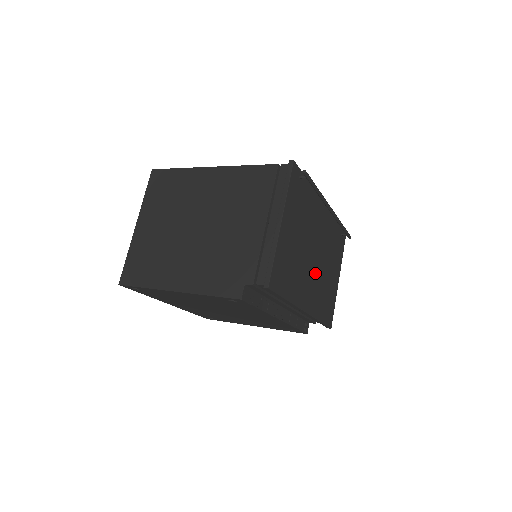
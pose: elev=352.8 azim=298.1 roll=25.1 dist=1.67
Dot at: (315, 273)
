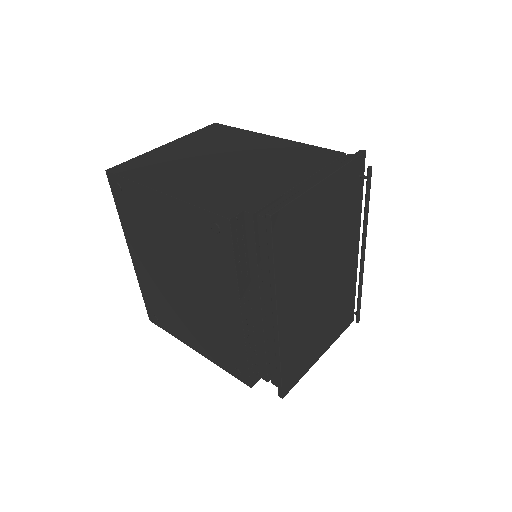
Dot at: (311, 300)
